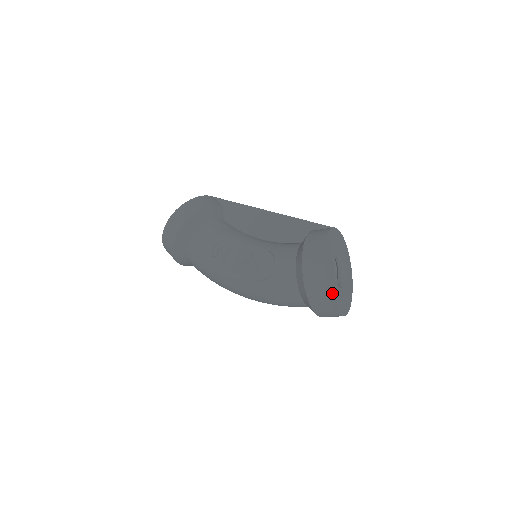
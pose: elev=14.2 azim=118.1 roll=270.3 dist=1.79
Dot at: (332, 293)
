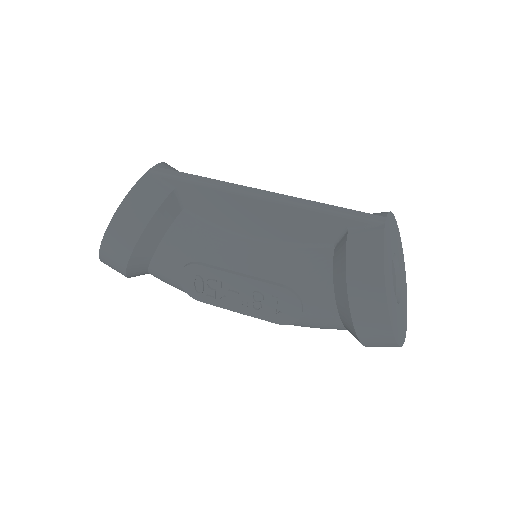
Dot at: (399, 335)
